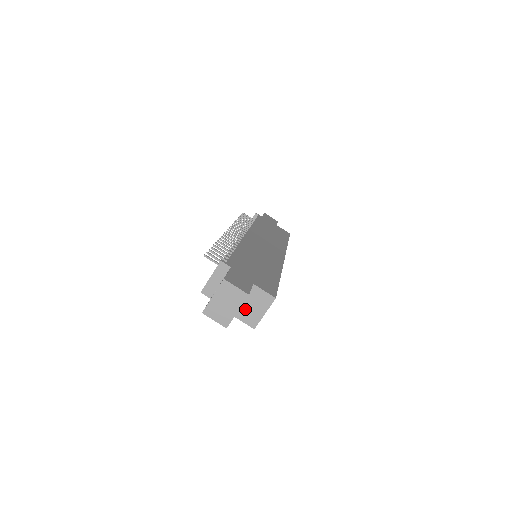
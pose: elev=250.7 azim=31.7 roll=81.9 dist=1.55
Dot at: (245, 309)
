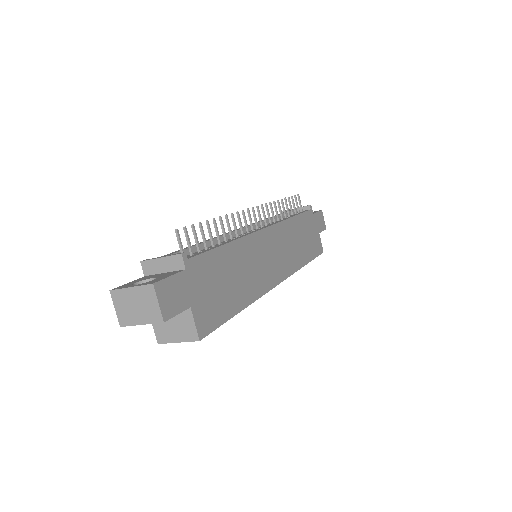
Dot at: occluded
